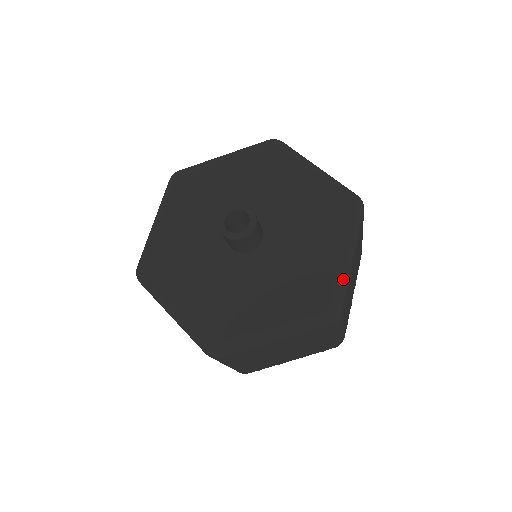
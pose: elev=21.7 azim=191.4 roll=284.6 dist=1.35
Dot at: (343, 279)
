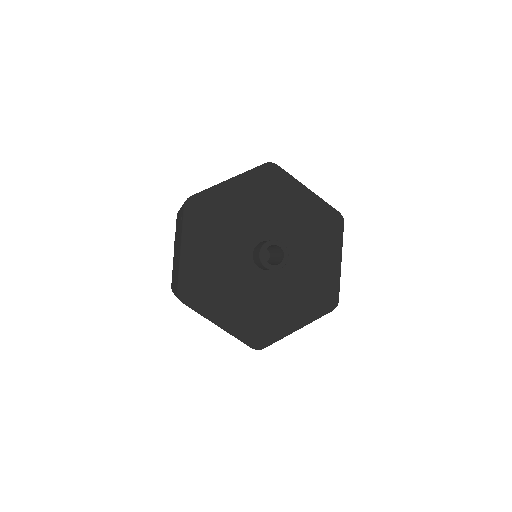
Dot at: (283, 336)
